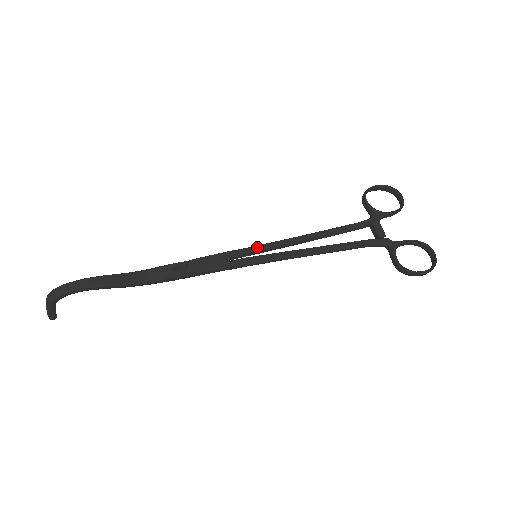
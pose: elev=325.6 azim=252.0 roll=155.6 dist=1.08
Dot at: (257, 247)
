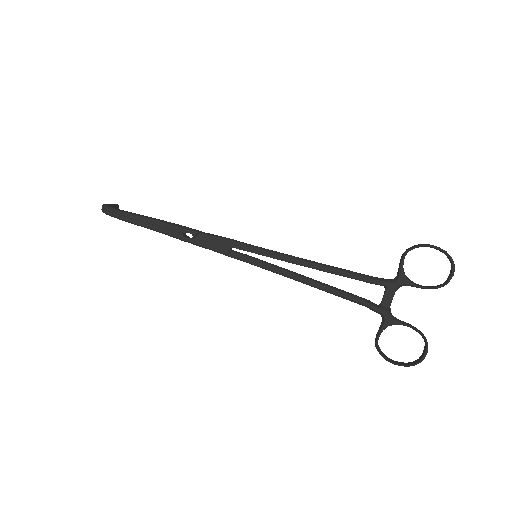
Dot at: (259, 250)
